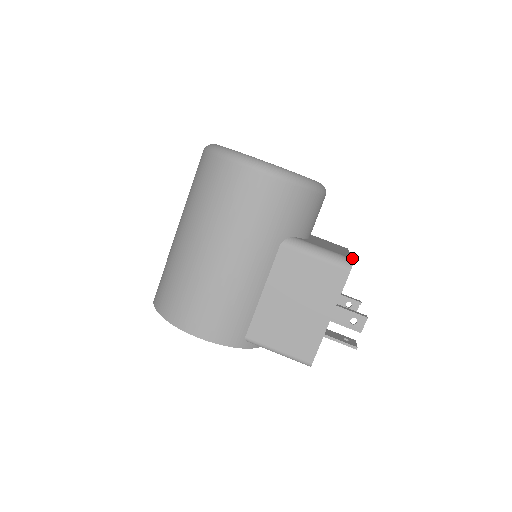
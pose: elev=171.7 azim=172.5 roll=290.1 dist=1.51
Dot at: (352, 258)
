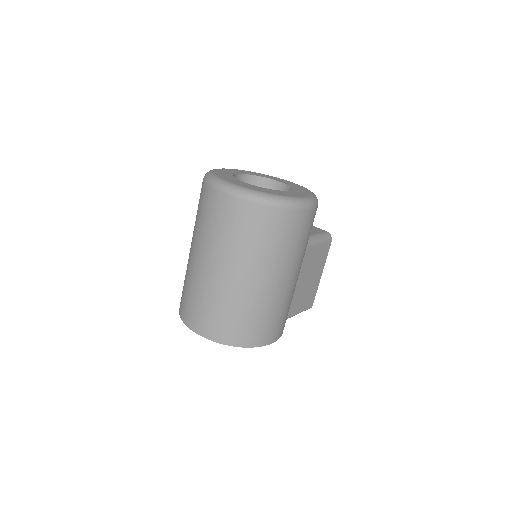
Dot at: occluded
